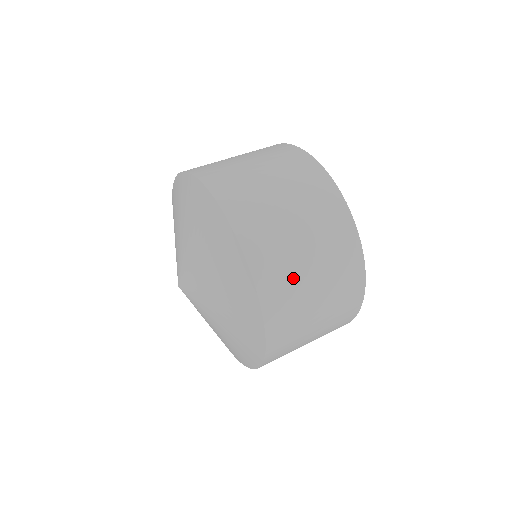
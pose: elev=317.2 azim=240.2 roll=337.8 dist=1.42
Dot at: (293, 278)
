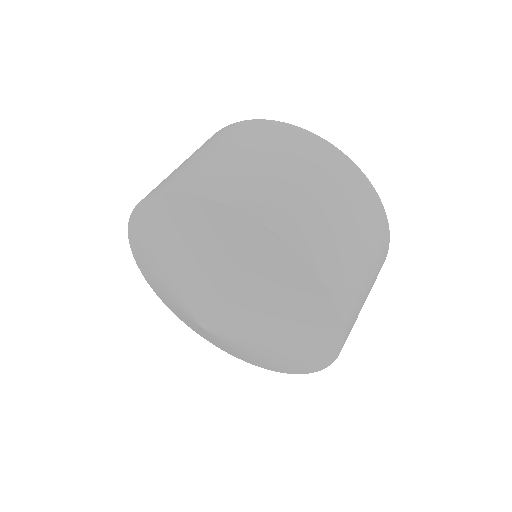
Dot at: (296, 202)
